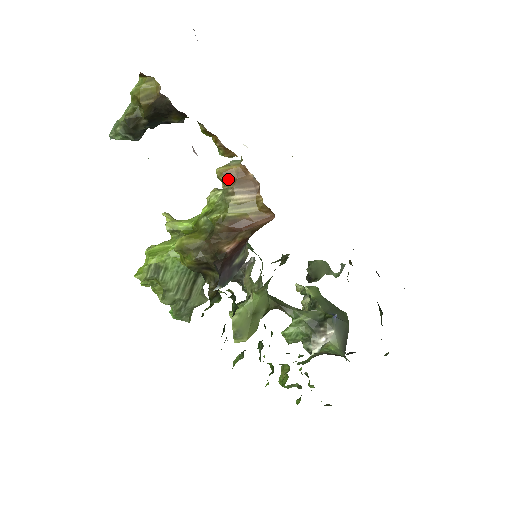
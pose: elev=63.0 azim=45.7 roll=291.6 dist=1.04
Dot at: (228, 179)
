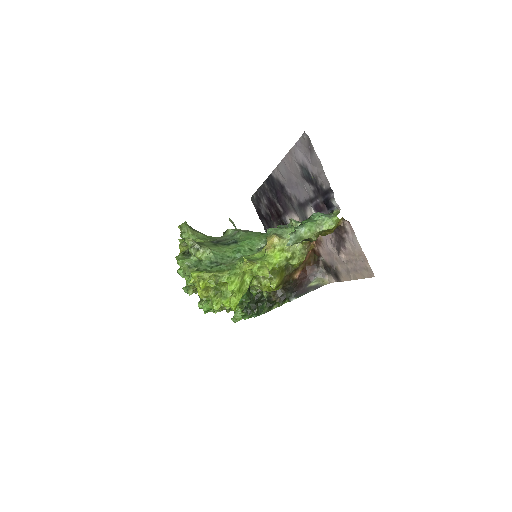
Dot at: (309, 242)
